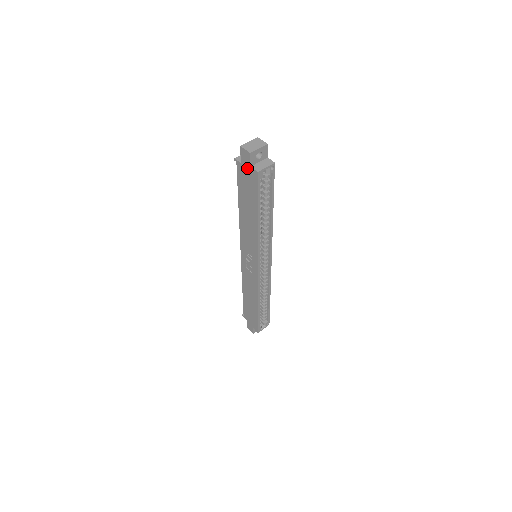
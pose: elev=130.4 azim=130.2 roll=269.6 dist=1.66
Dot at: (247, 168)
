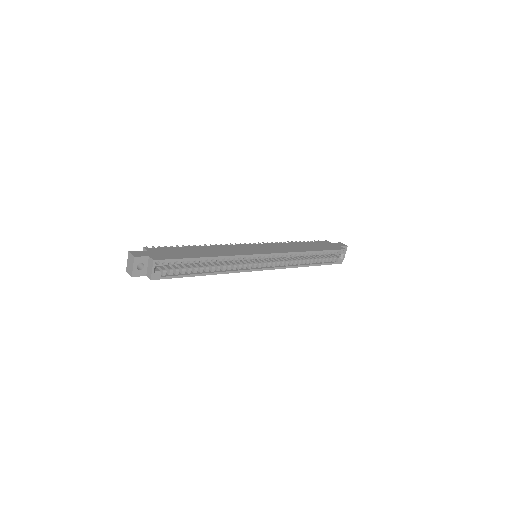
Dot at: occluded
